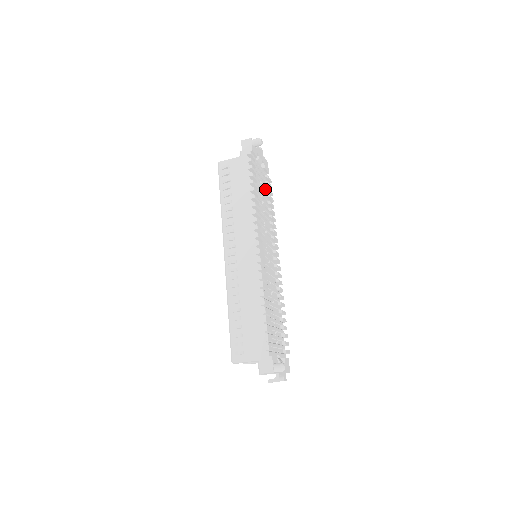
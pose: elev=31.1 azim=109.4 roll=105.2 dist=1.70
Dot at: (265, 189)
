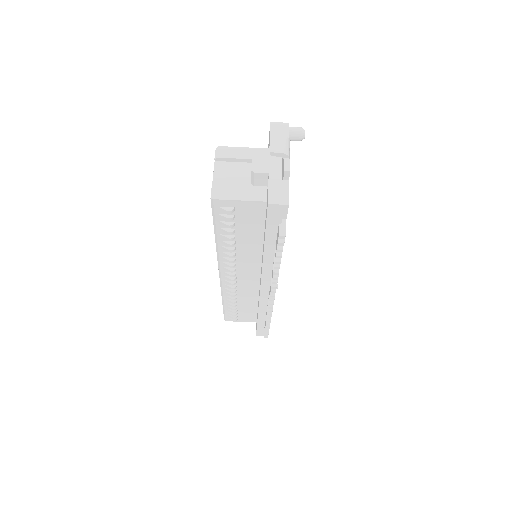
Dot at: occluded
